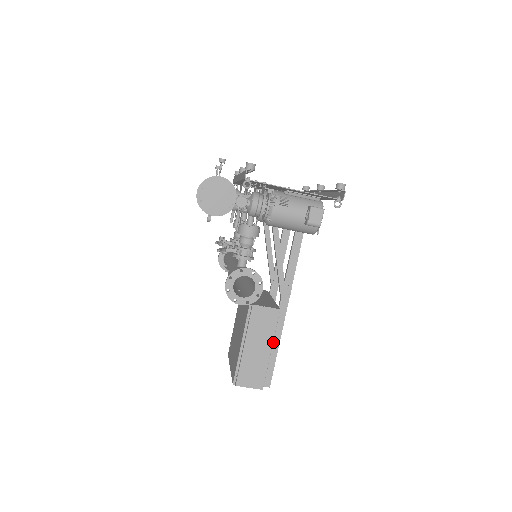
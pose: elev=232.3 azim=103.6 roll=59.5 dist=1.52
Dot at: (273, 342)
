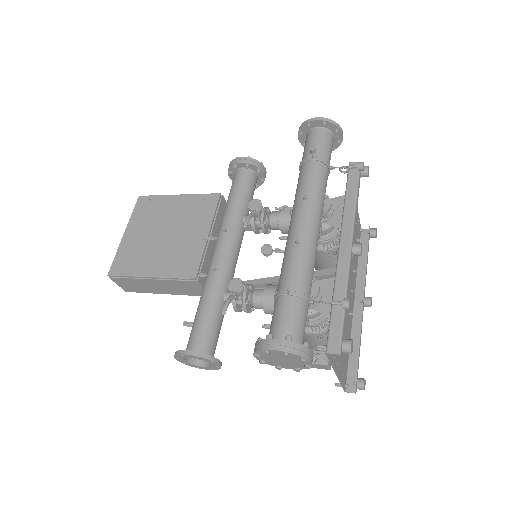
Dot at: occluded
